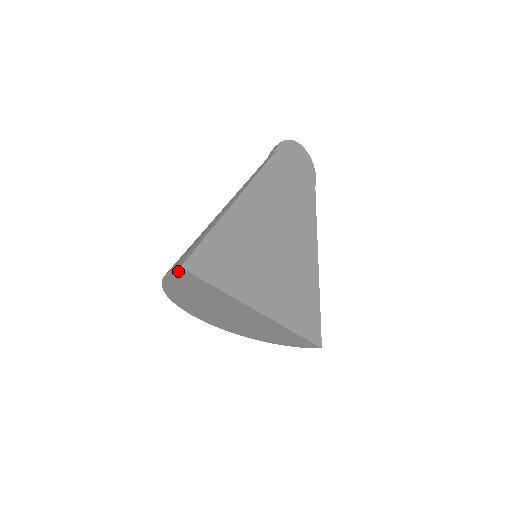
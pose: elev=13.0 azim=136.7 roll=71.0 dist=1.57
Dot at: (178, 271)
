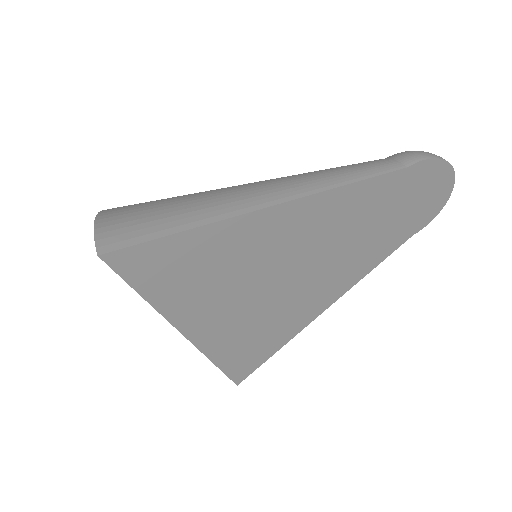
Dot at: occluded
